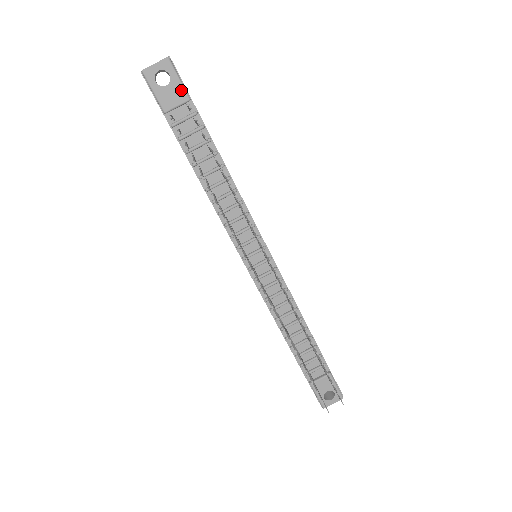
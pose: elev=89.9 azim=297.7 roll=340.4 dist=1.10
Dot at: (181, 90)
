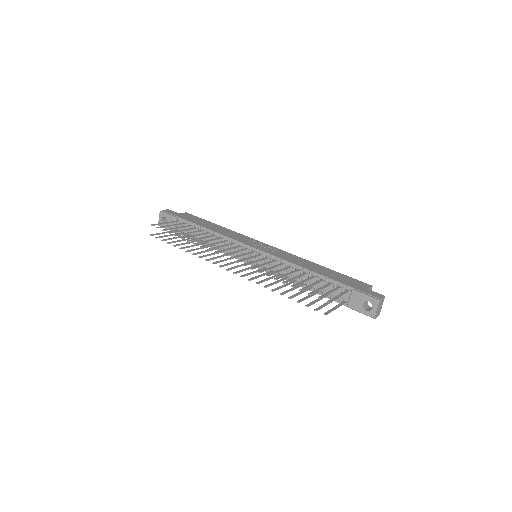
Dot at: (171, 218)
